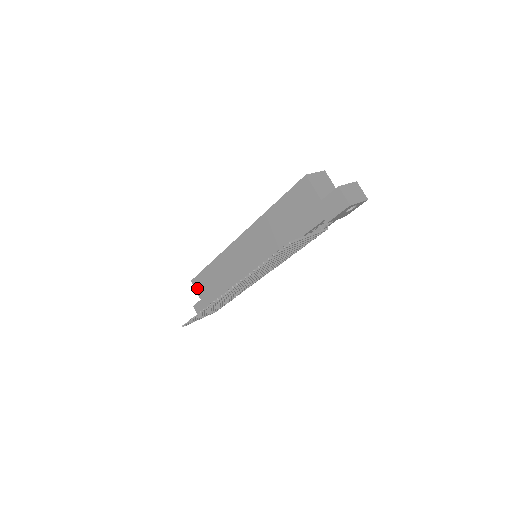
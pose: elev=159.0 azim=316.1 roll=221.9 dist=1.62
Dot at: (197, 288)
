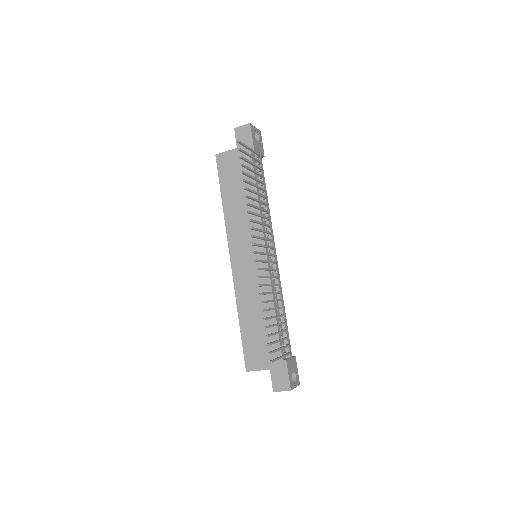
Dot at: (256, 366)
